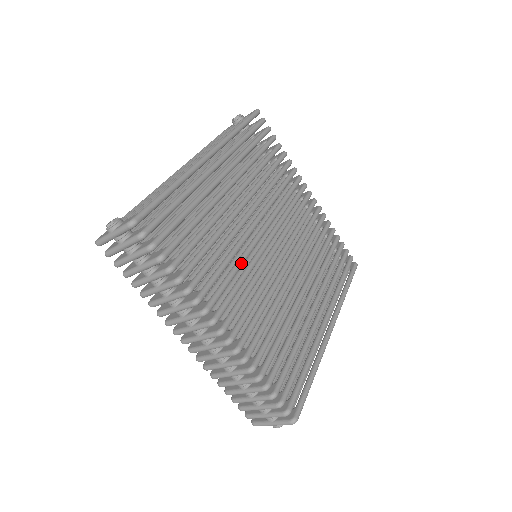
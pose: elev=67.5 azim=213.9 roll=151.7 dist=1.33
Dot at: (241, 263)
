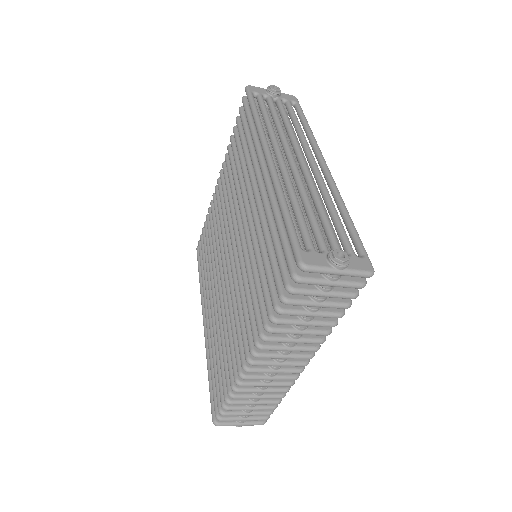
Dot at: occluded
